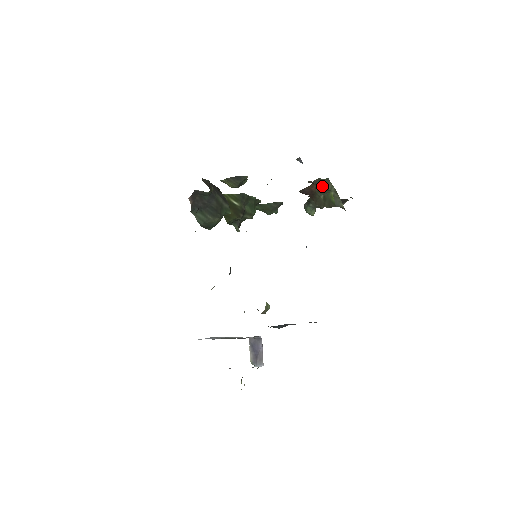
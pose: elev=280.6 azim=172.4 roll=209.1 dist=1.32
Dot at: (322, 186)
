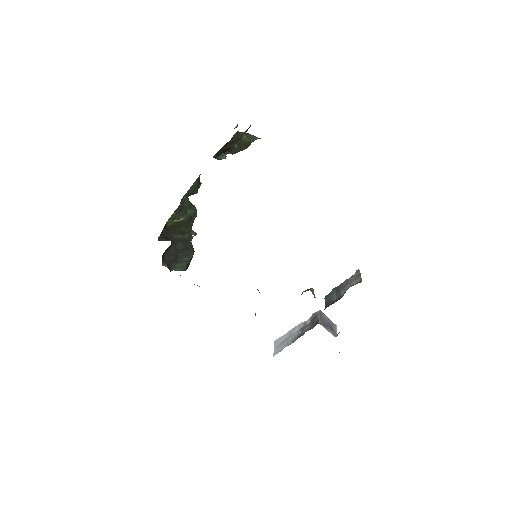
Dot at: (234, 140)
